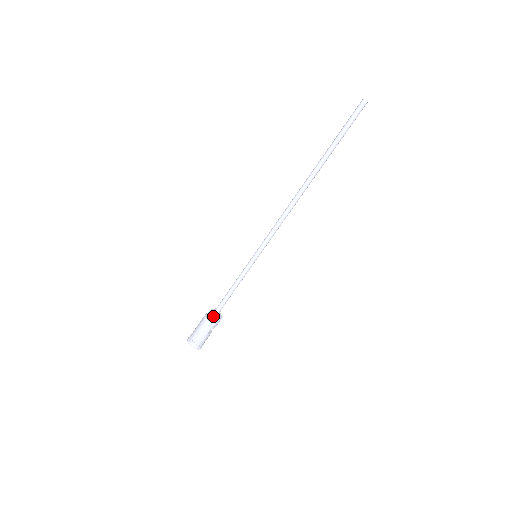
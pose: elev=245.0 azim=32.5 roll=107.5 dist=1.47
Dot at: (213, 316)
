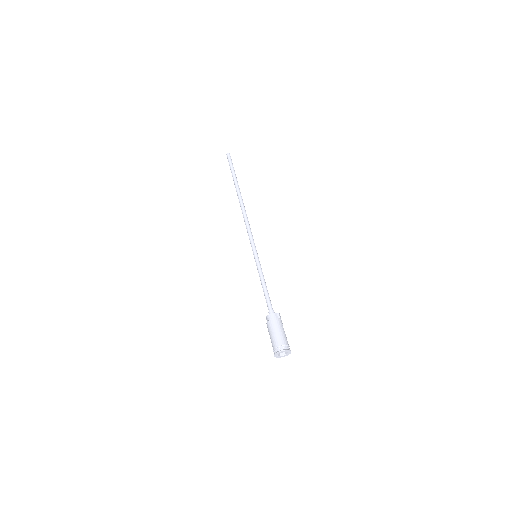
Dot at: (274, 313)
